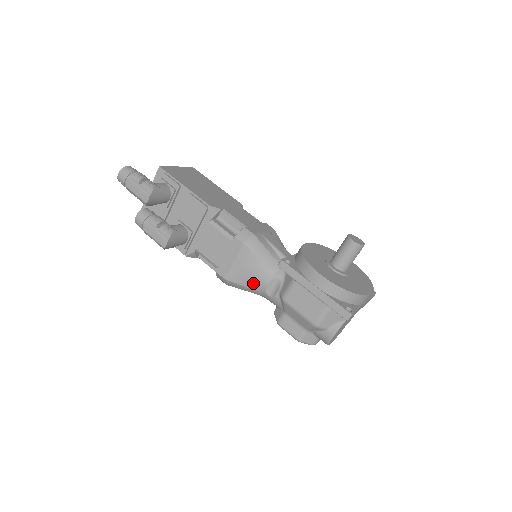
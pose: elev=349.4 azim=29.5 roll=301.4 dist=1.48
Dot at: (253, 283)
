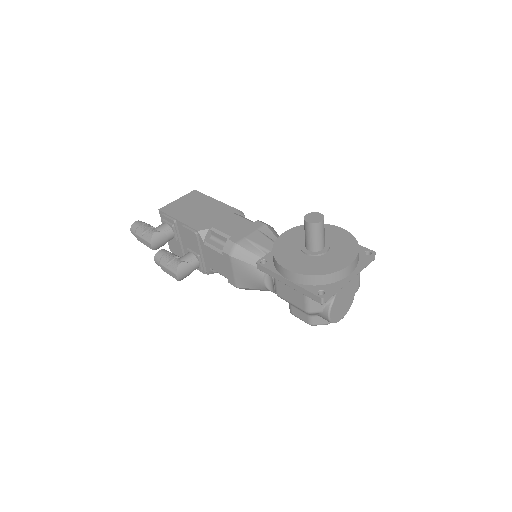
Dot at: (255, 285)
